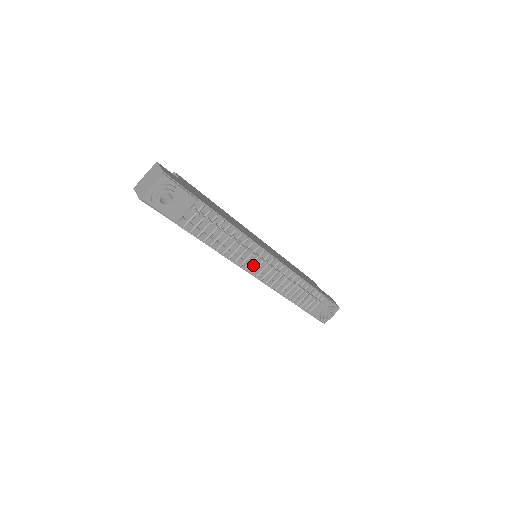
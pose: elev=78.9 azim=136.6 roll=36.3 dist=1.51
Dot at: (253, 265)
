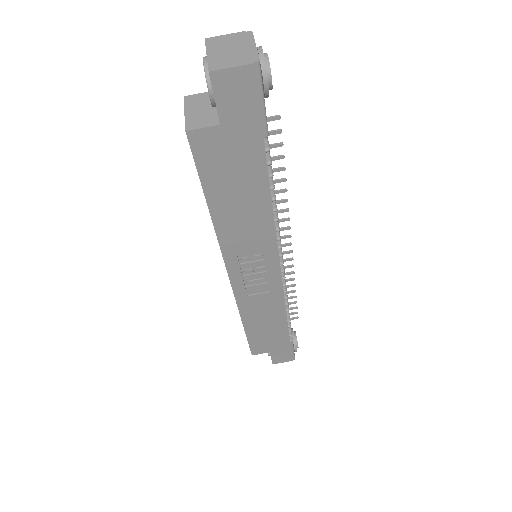
Dot at: occluded
